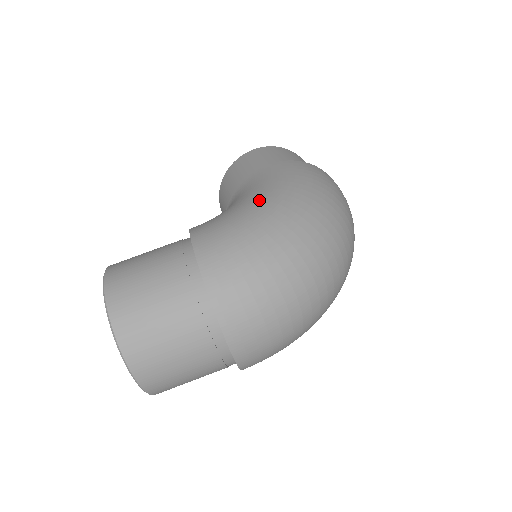
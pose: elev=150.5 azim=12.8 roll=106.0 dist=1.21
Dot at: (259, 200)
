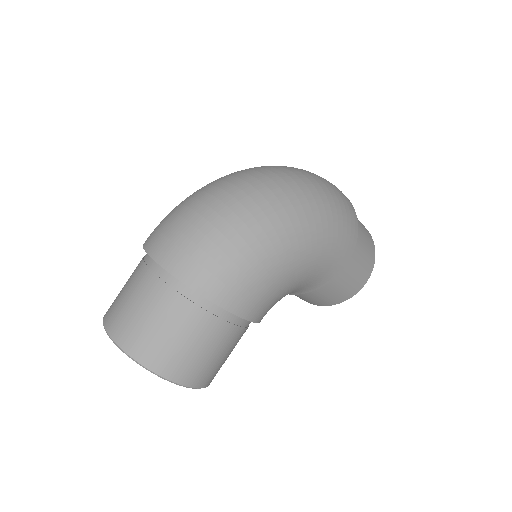
Dot at: occluded
